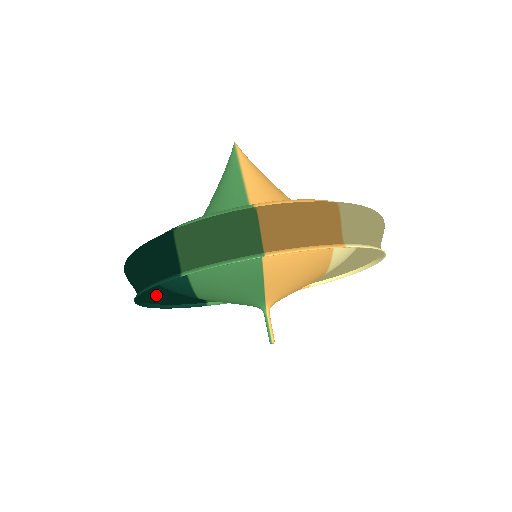
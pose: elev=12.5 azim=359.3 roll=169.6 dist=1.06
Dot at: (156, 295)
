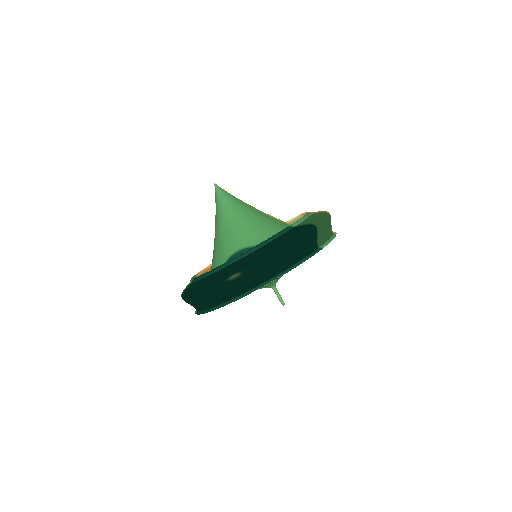
Dot at: occluded
